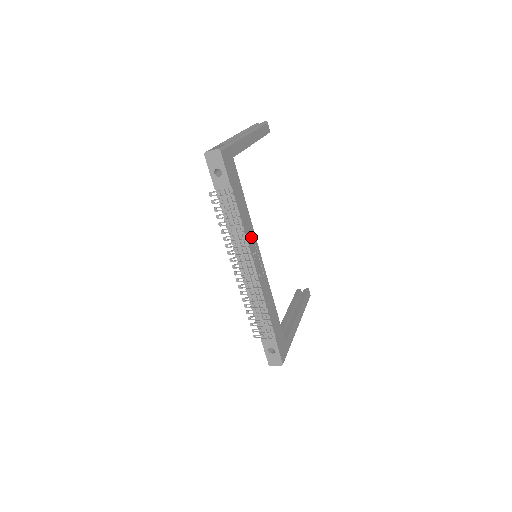
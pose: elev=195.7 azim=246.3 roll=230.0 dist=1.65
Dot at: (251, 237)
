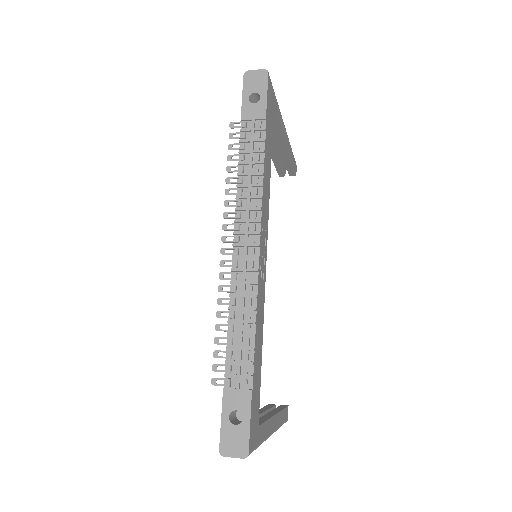
Dot at: (265, 207)
